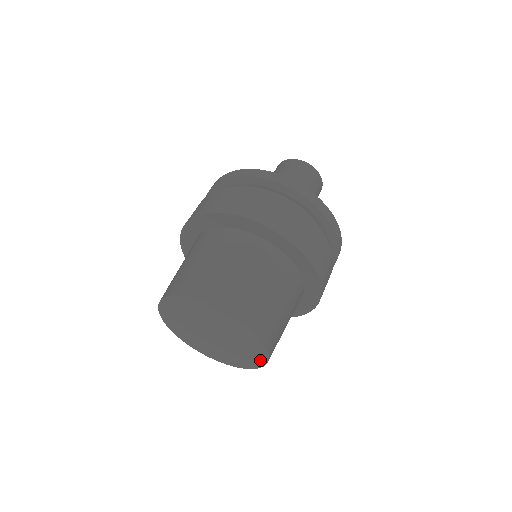
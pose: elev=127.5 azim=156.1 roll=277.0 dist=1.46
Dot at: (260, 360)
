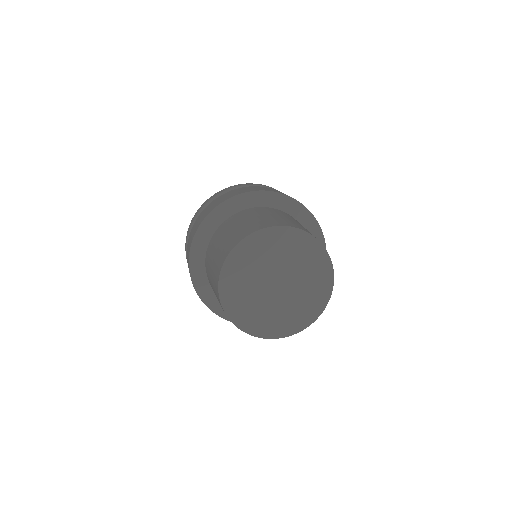
Dot at: (307, 320)
